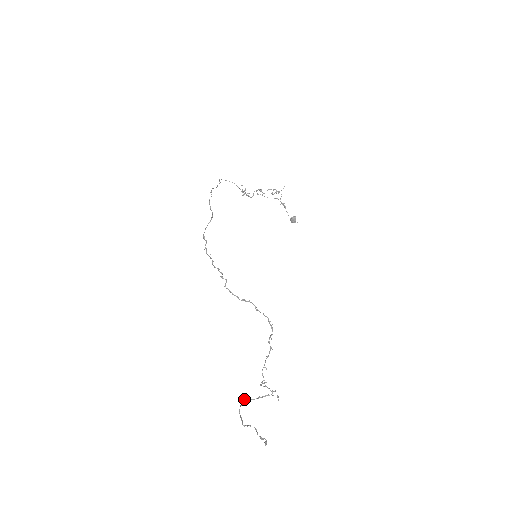
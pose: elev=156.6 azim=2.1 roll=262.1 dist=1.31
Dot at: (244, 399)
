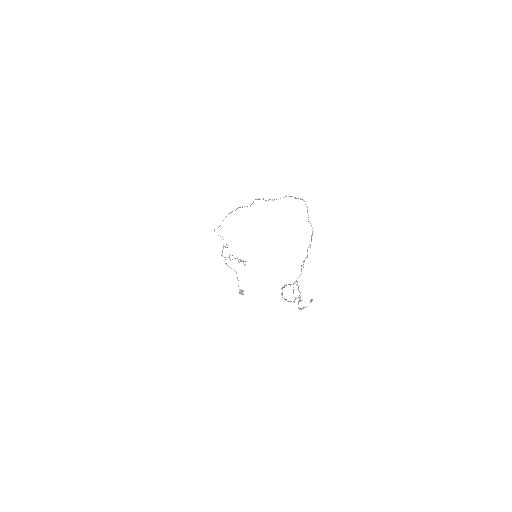
Dot at: occluded
